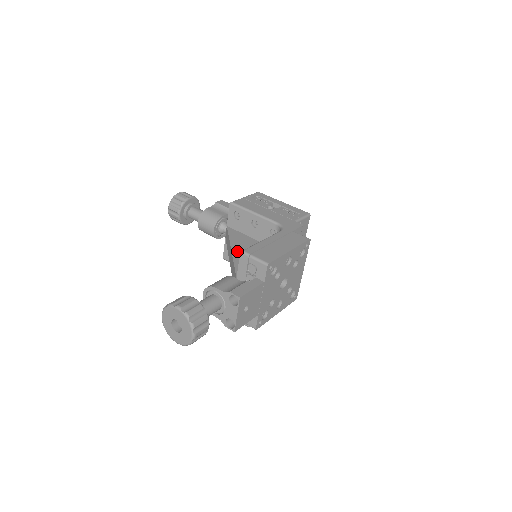
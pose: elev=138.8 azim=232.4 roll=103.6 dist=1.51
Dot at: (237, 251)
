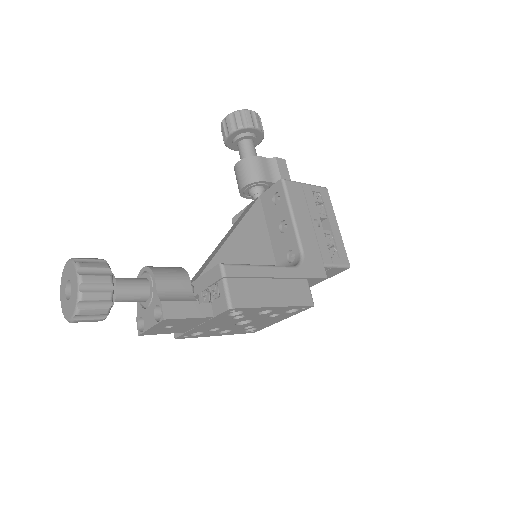
Dot at: (235, 240)
